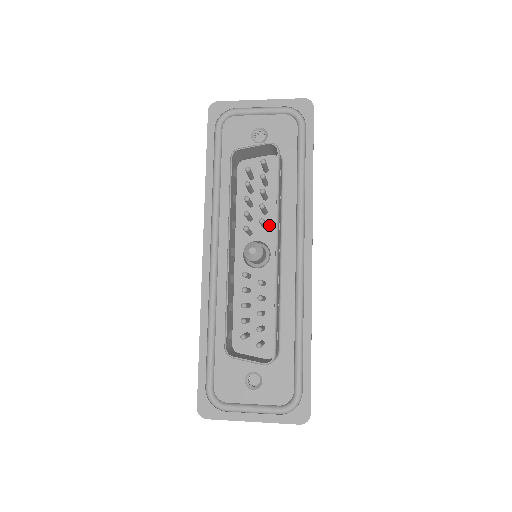
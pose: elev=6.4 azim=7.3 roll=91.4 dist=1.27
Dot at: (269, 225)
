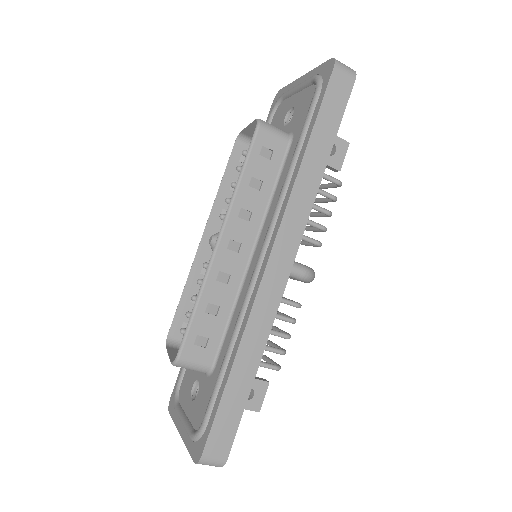
Dot at: occluded
